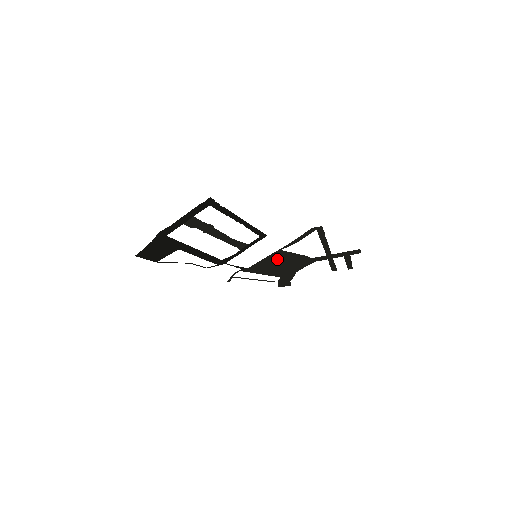
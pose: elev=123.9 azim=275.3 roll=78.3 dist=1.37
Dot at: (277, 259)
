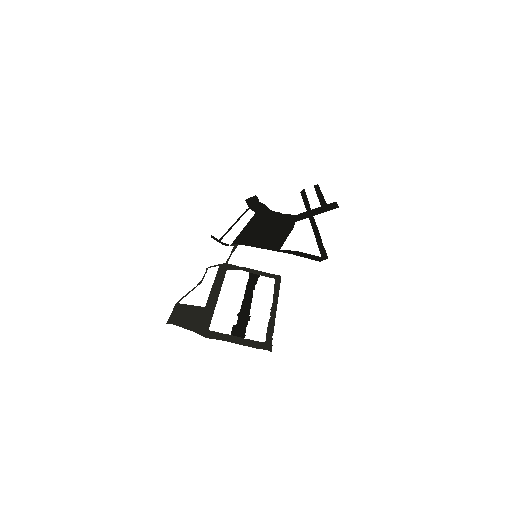
Dot at: (269, 239)
